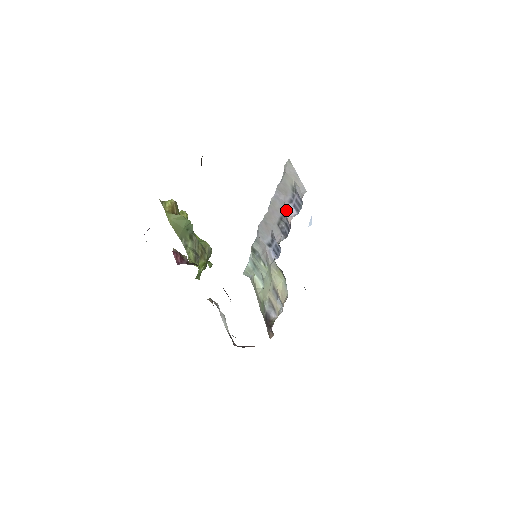
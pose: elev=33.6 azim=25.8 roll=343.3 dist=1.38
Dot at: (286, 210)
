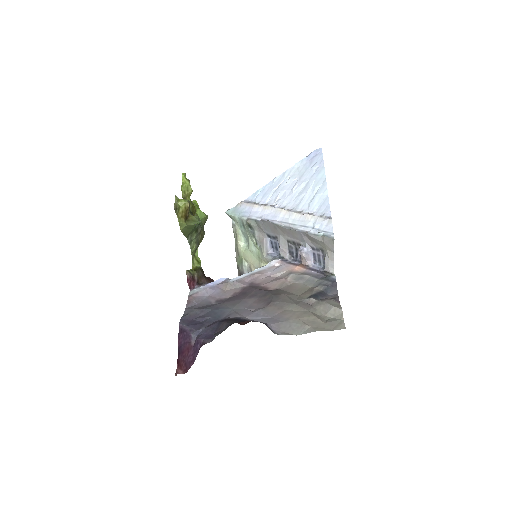
Dot at: (305, 255)
